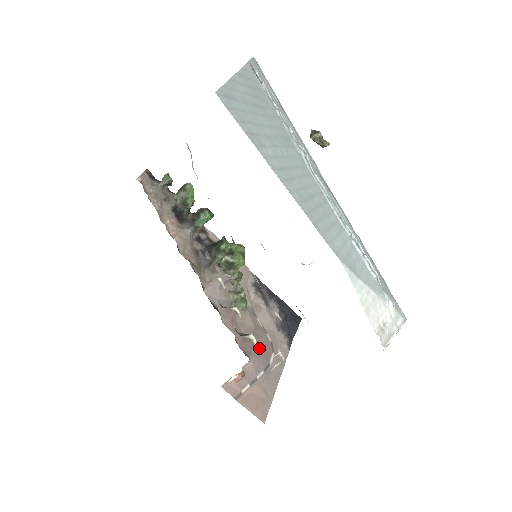
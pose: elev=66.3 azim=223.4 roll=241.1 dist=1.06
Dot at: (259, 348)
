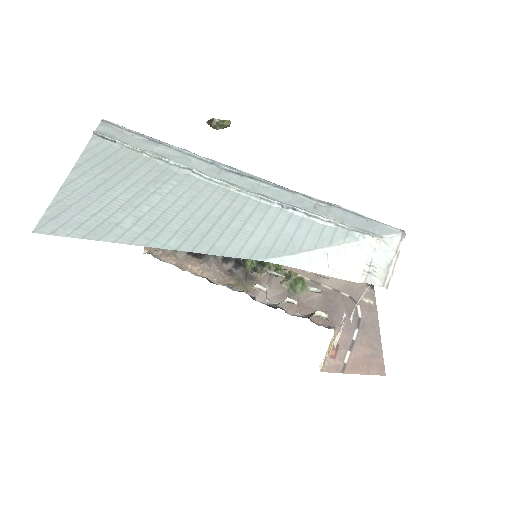
Dot at: (339, 311)
